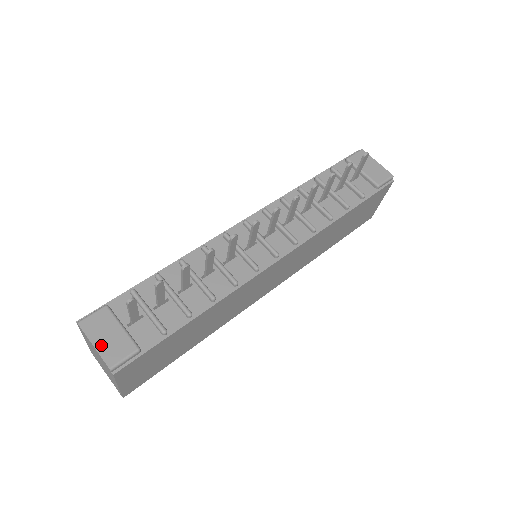
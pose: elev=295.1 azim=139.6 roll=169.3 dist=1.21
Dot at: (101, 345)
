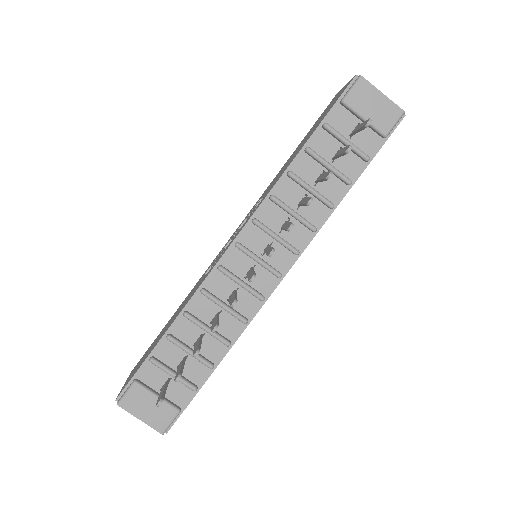
Dot at: (146, 418)
